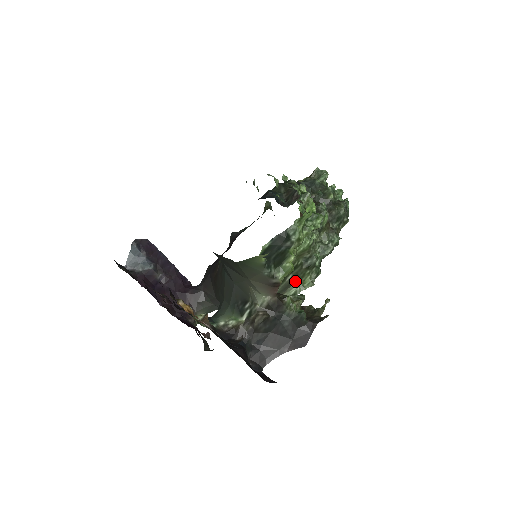
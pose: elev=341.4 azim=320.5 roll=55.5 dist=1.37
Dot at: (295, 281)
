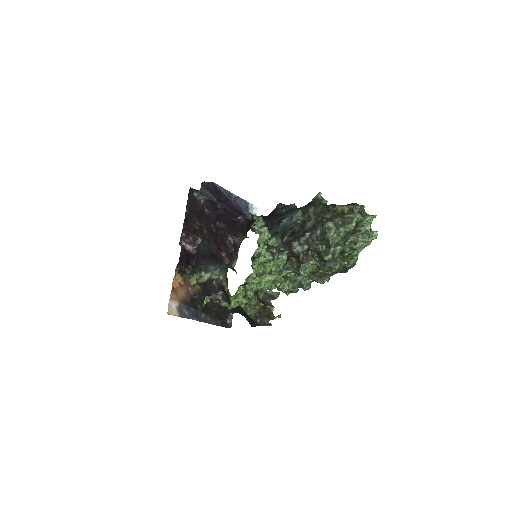
Dot at: occluded
